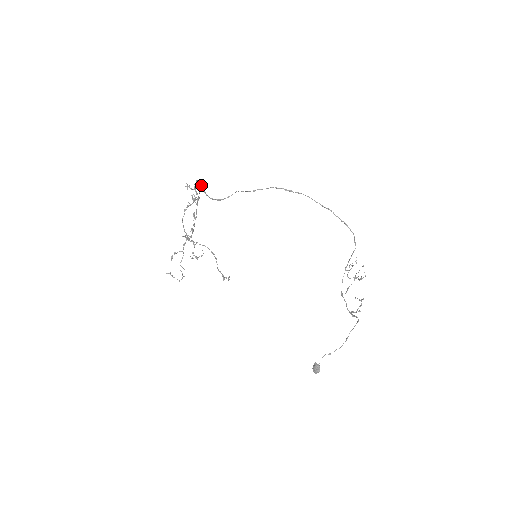
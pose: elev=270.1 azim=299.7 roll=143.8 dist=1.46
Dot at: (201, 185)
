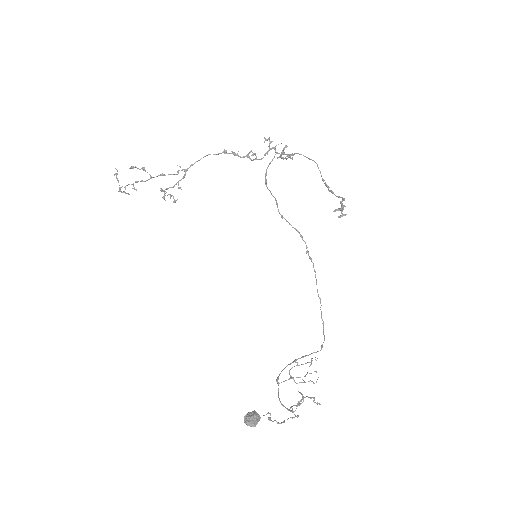
Dot at: occluded
